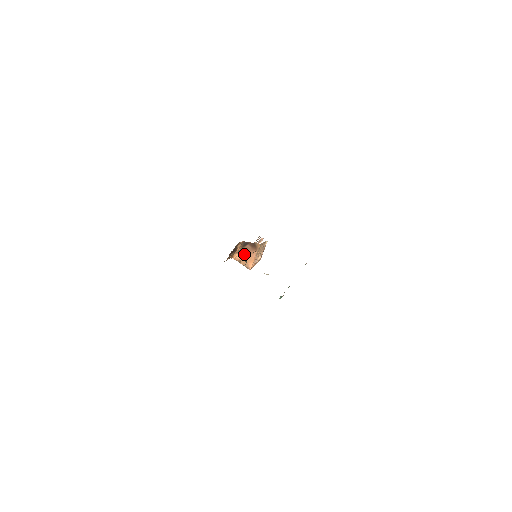
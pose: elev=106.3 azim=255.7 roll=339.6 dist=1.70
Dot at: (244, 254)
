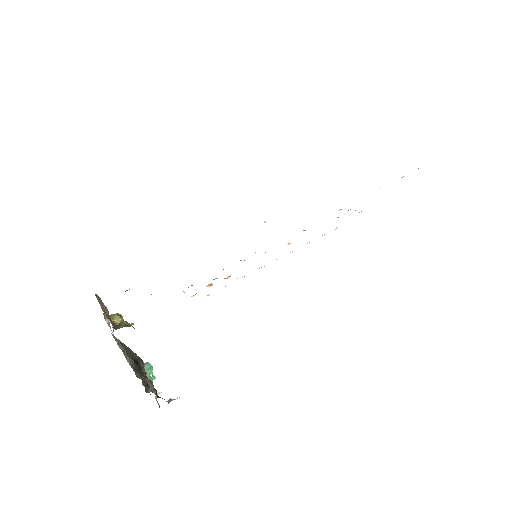
Dot at: (116, 322)
